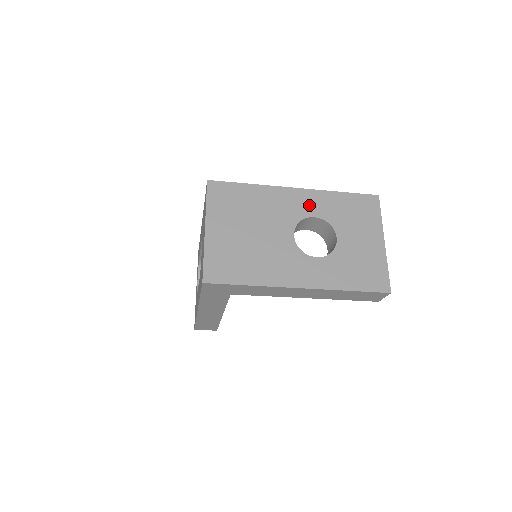
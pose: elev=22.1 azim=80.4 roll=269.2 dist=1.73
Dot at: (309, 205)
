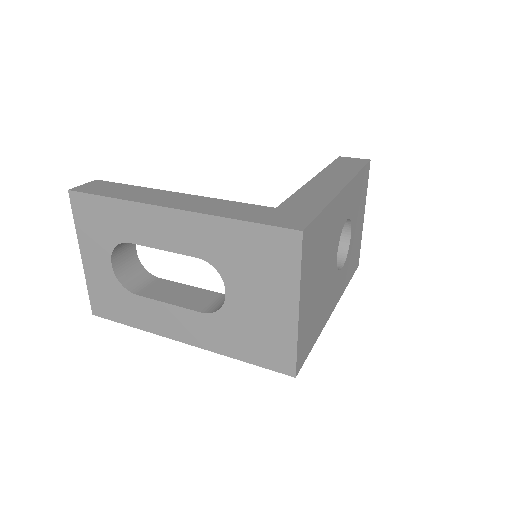
Dot at: (347, 206)
